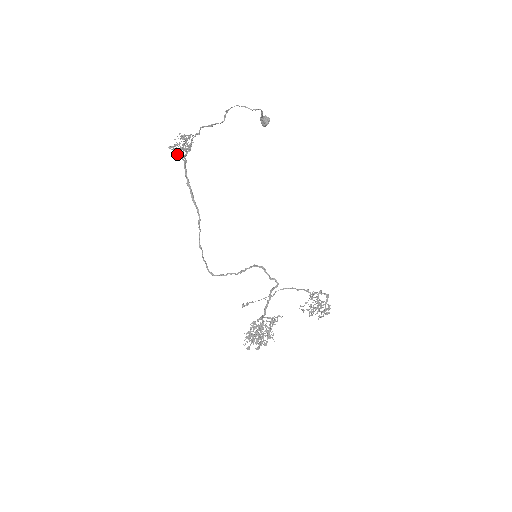
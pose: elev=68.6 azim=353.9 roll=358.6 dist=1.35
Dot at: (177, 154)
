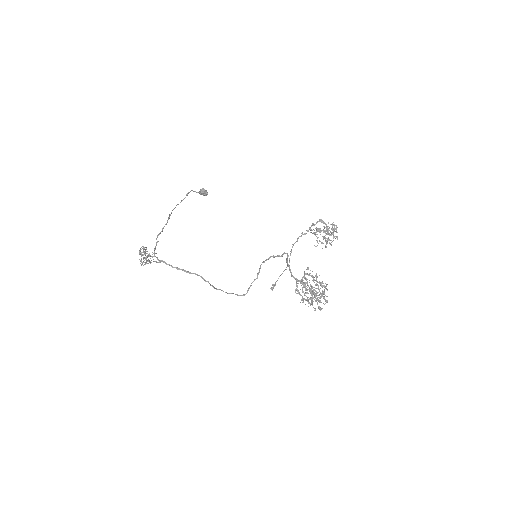
Dot at: (150, 263)
